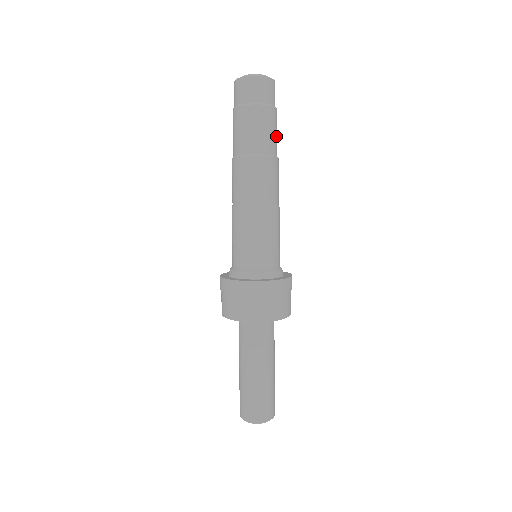
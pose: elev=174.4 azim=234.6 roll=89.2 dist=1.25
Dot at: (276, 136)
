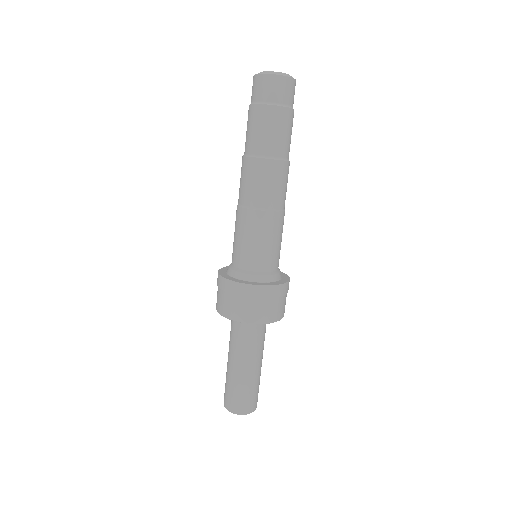
Dot at: occluded
